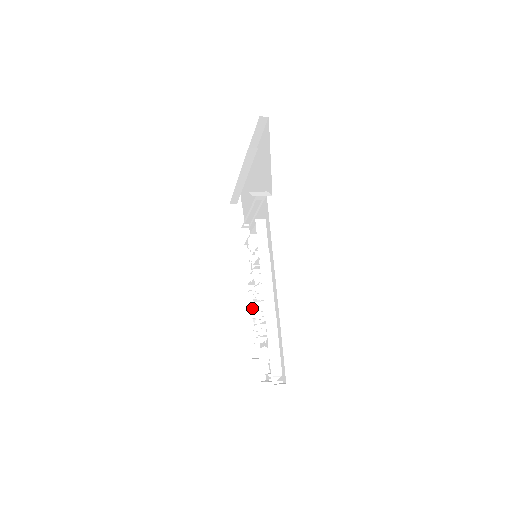
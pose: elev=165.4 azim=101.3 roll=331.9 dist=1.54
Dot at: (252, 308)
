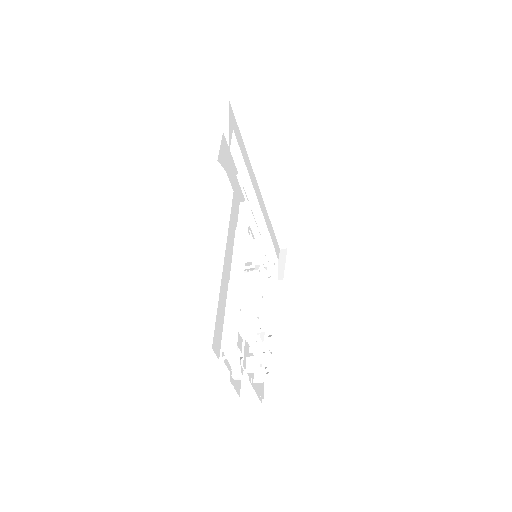
Dot at: occluded
